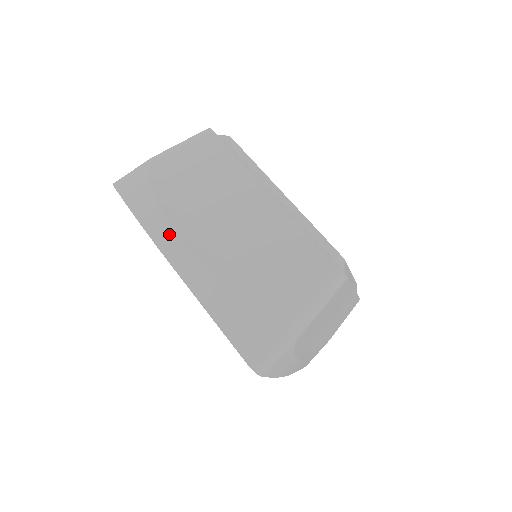
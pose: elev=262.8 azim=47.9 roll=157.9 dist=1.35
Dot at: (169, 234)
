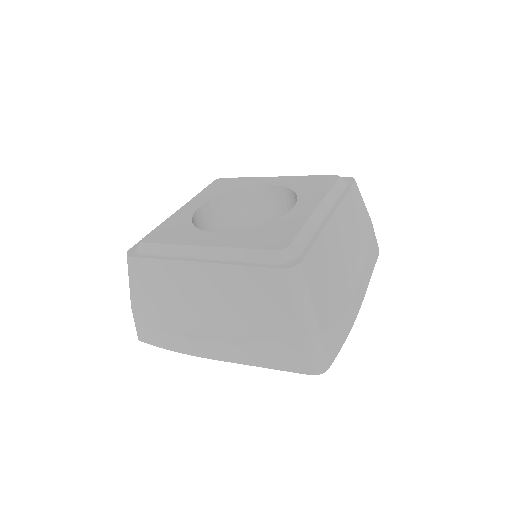
Dot at: (190, 344)
